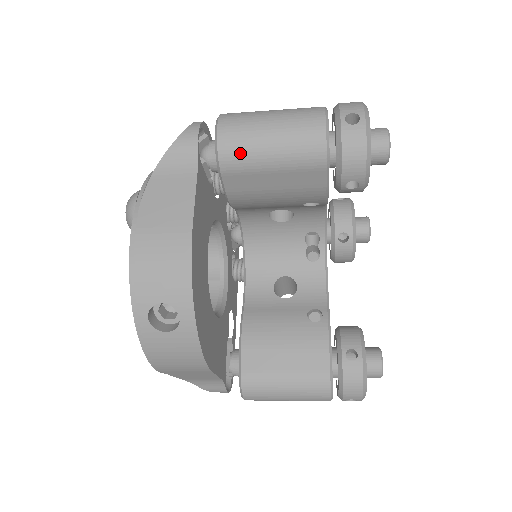
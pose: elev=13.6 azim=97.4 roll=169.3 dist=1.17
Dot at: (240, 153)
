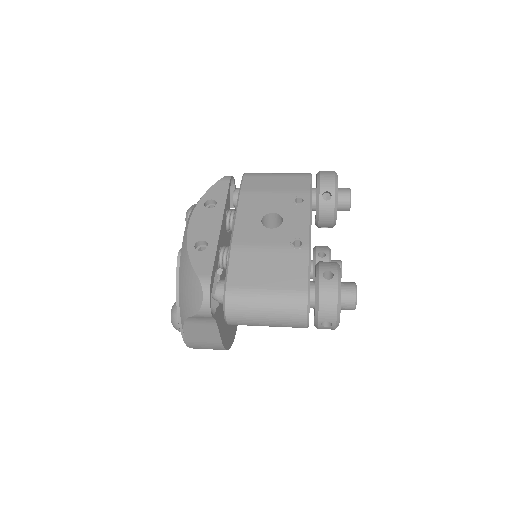
Dot at: occluded
